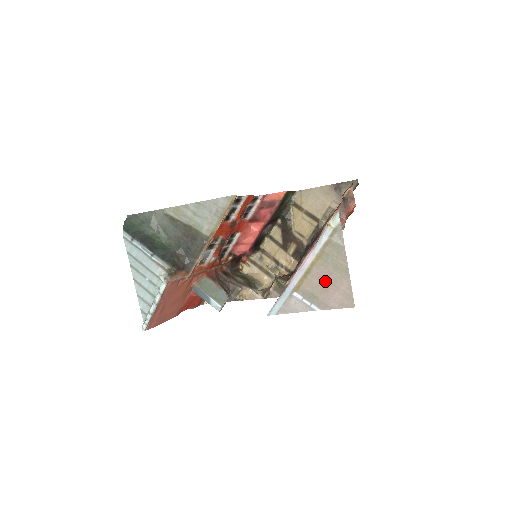
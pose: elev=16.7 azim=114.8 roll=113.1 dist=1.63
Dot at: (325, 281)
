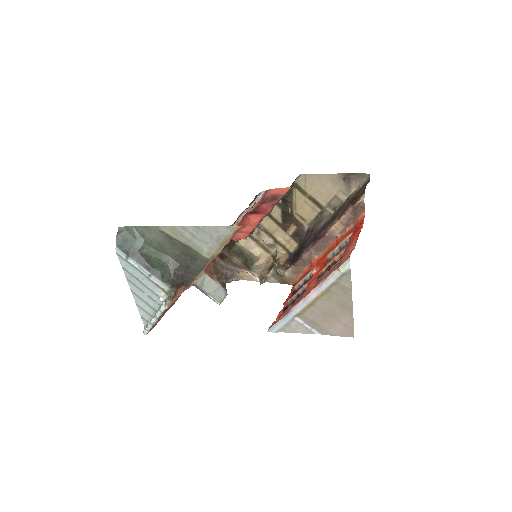
Dot at: (328, 313)
